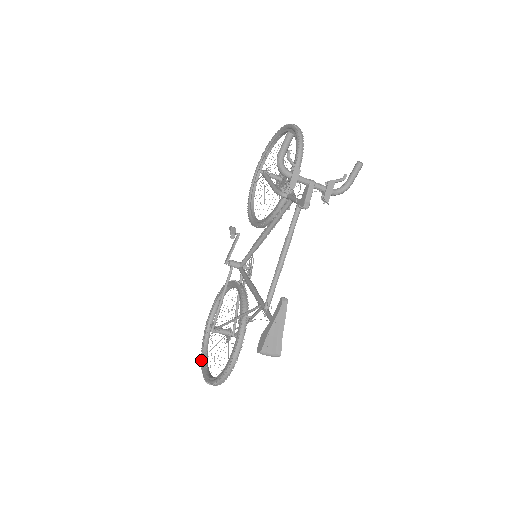
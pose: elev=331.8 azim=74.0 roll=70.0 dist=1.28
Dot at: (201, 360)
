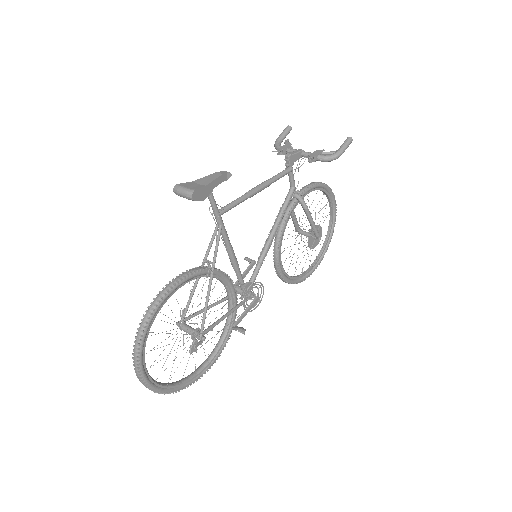
Dot at: occluded
